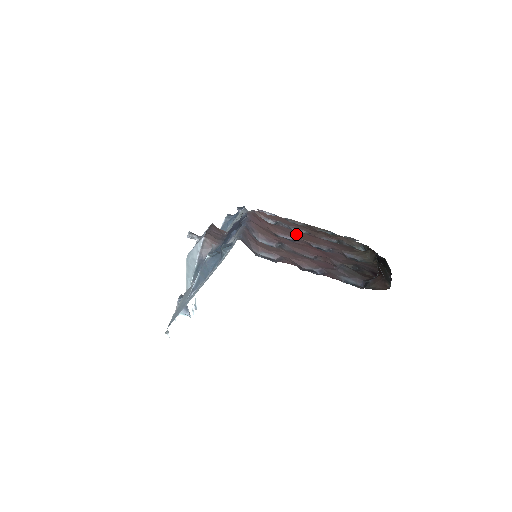
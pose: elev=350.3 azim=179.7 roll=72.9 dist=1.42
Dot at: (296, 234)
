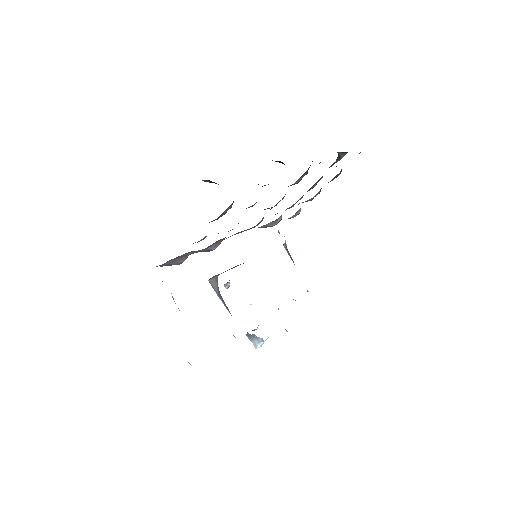
Dot at: occluded
